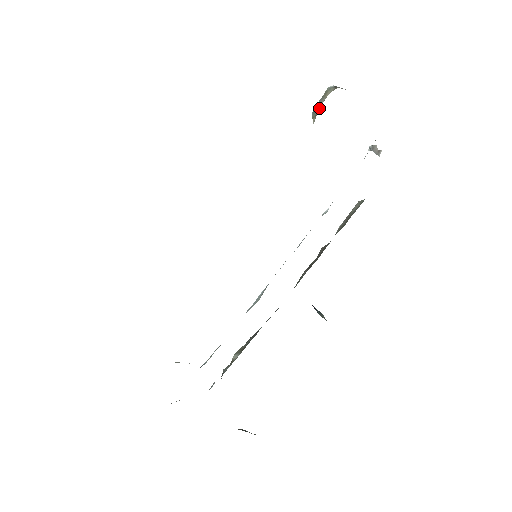
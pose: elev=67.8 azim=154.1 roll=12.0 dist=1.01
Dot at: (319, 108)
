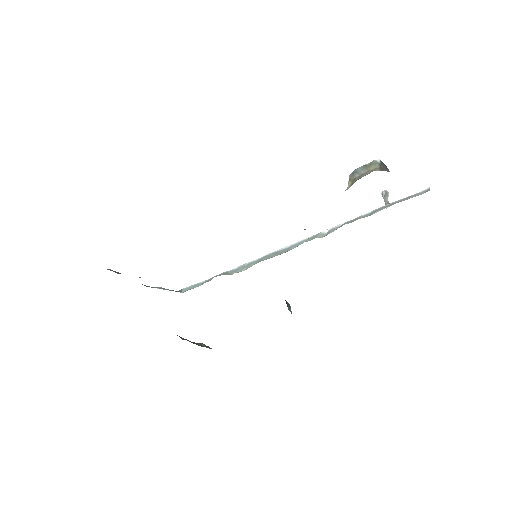
Dot at: (359, 178)
